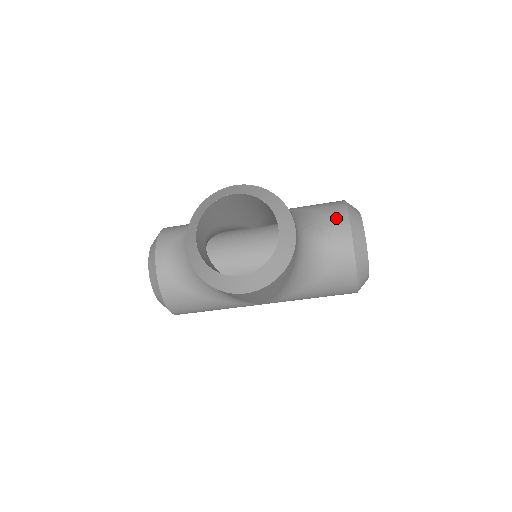
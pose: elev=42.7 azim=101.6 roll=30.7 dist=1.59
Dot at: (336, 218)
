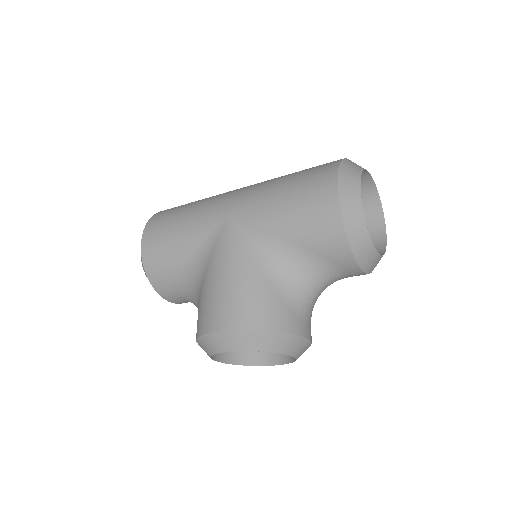
Dot at: (339, 260)
